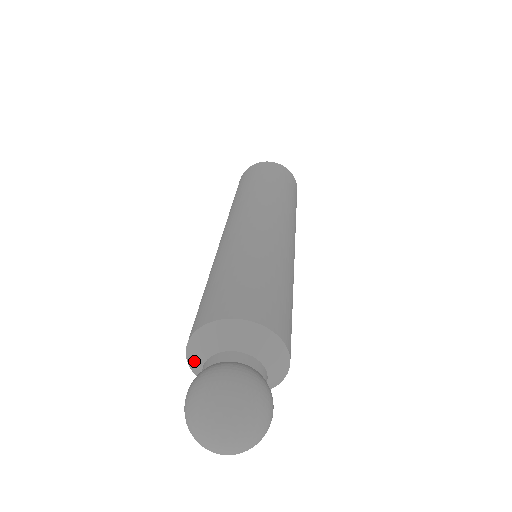
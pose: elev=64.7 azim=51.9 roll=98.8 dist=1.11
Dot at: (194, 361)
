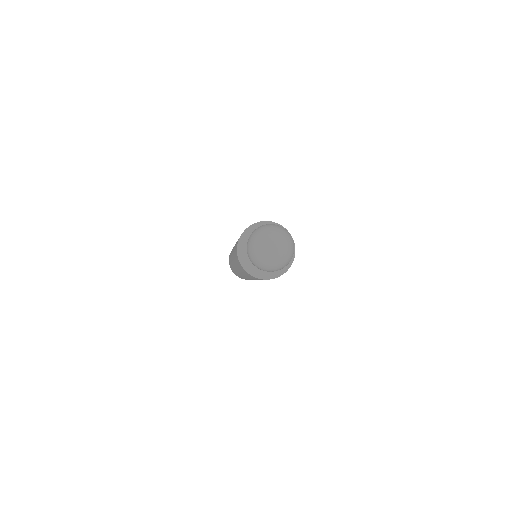
Dot at: (252, 268)
